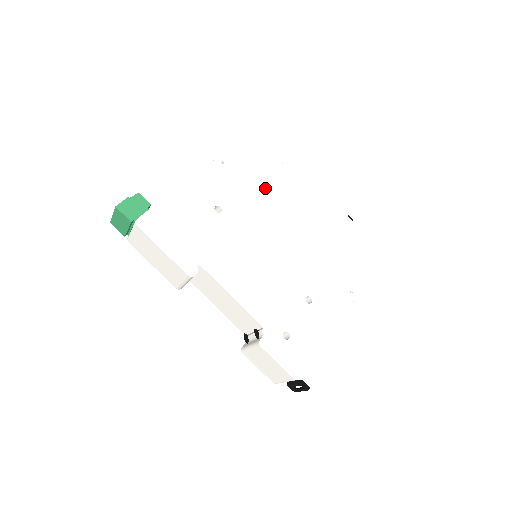
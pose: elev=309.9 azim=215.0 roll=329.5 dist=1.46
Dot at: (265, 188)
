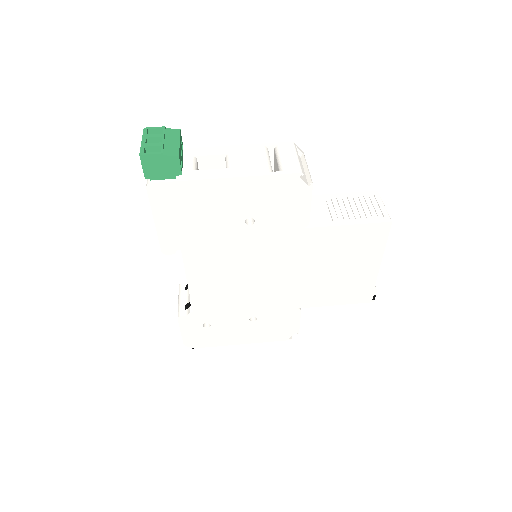
Dot at: (324, 232)
